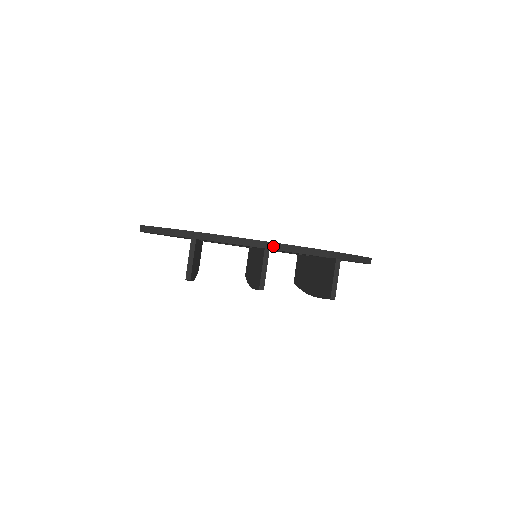
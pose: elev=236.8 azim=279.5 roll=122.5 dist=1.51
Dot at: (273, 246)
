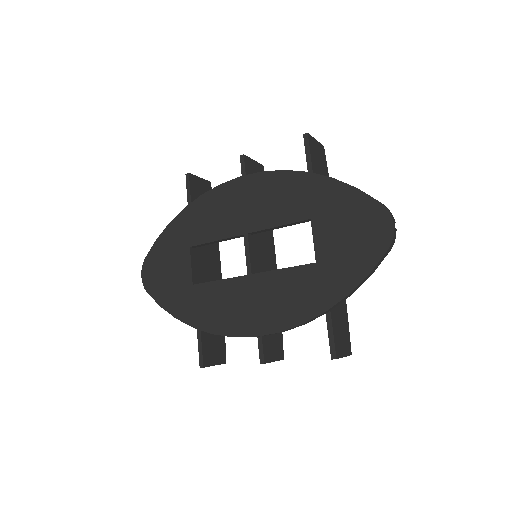
Dot at: (265, 335)
